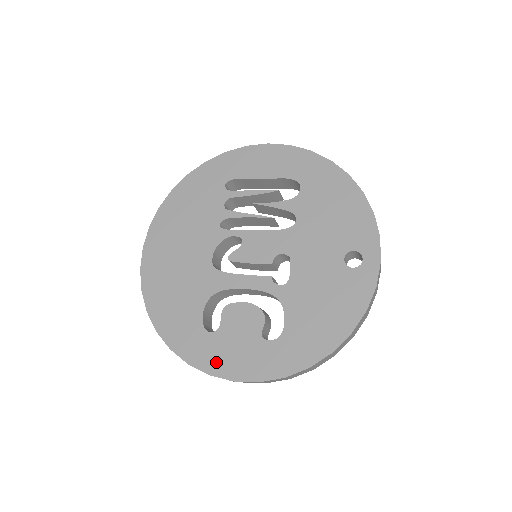
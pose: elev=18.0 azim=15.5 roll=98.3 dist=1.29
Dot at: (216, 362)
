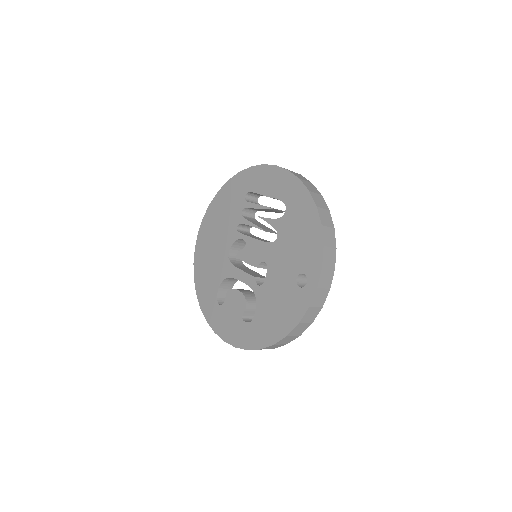
Dot at: (218, 325)
